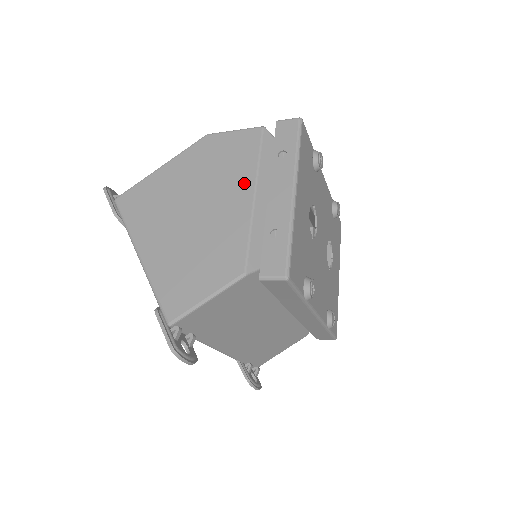
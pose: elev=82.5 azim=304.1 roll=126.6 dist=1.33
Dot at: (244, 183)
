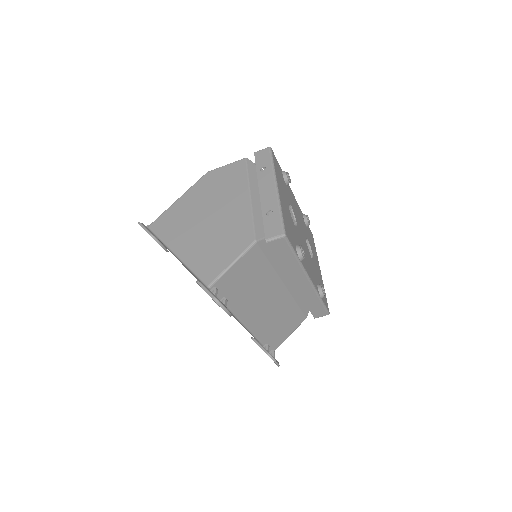
Dot at: (241, 191)
